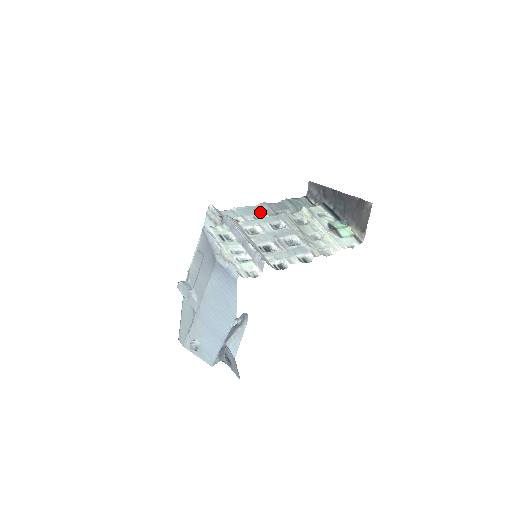
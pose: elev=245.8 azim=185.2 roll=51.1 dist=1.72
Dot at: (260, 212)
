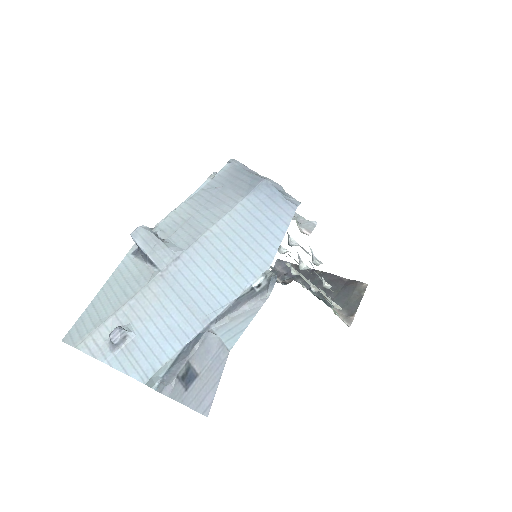
Dot at: occluded
